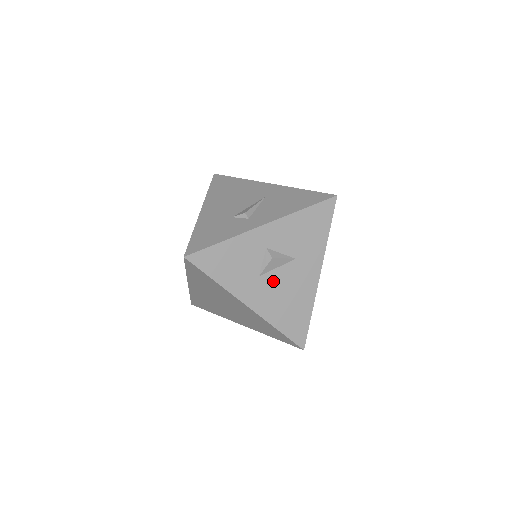
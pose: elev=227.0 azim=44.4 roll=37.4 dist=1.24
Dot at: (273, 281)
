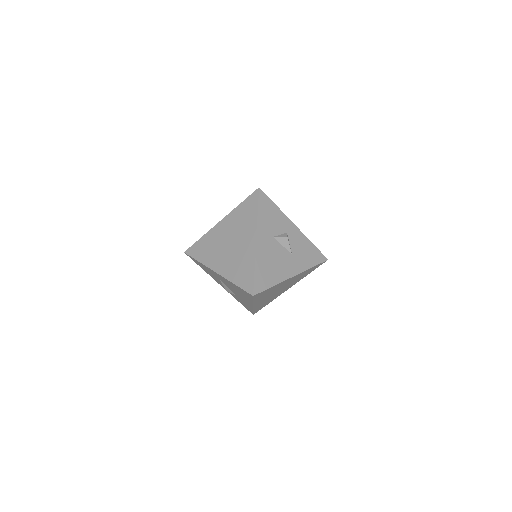
Dot at: (275, 247)
